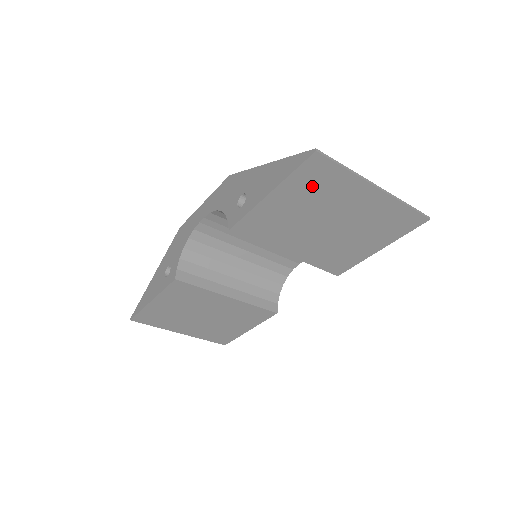
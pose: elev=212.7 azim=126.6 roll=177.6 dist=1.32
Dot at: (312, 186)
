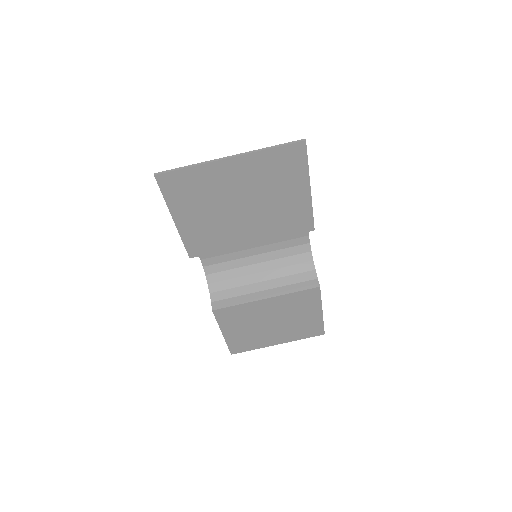
Dot at: (188, 194)
